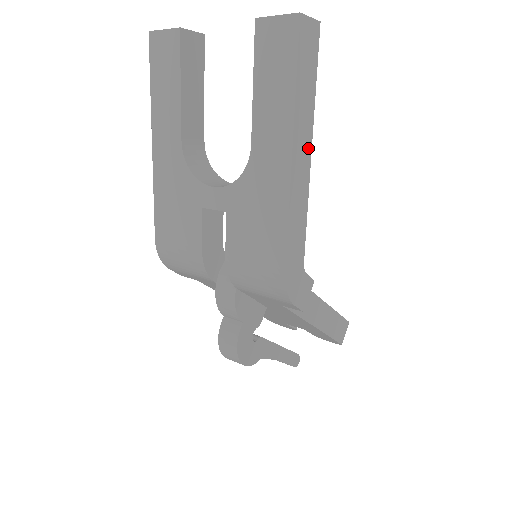
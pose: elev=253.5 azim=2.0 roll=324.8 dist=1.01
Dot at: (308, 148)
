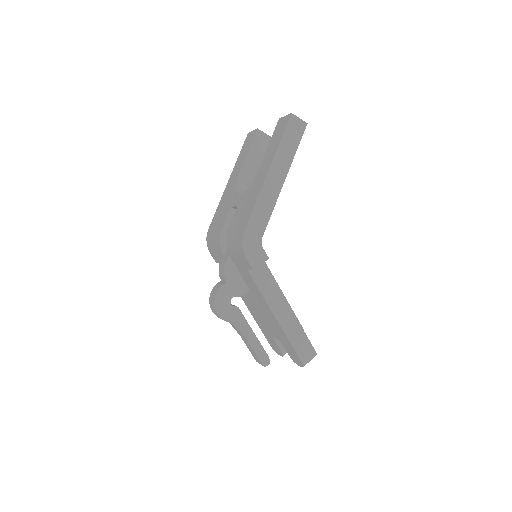
Dot at: (283, 177)
